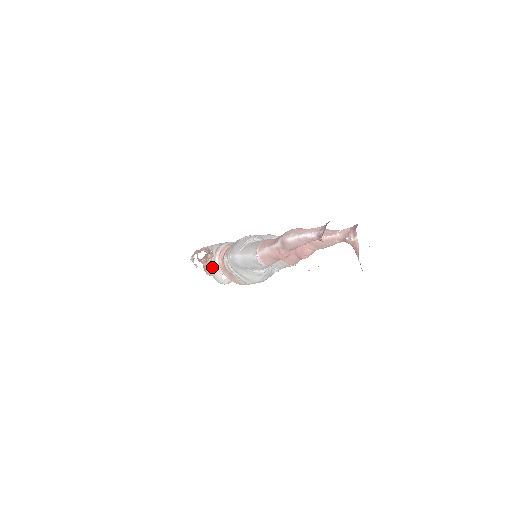
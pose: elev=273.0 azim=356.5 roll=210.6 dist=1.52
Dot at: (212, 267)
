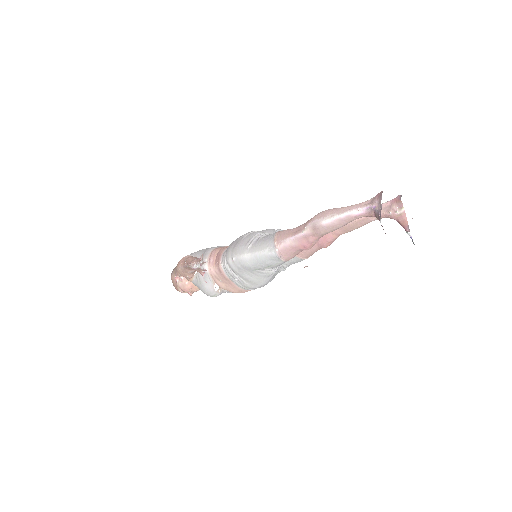
Dot at: (200, 278)
